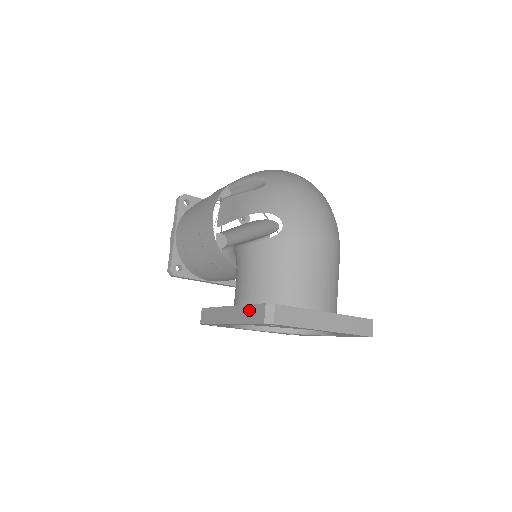
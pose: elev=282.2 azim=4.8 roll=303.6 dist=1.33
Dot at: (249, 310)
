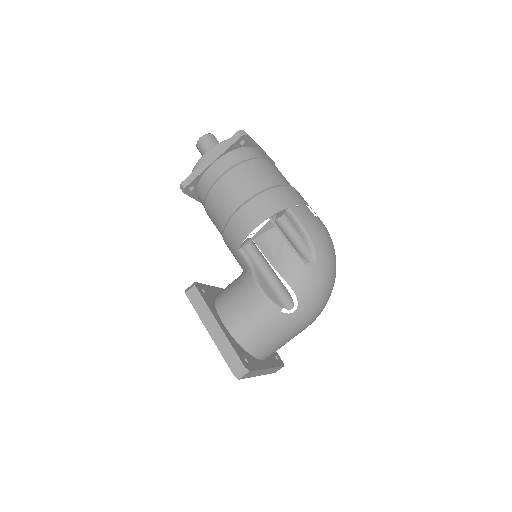
Dot at: (231, 352)
